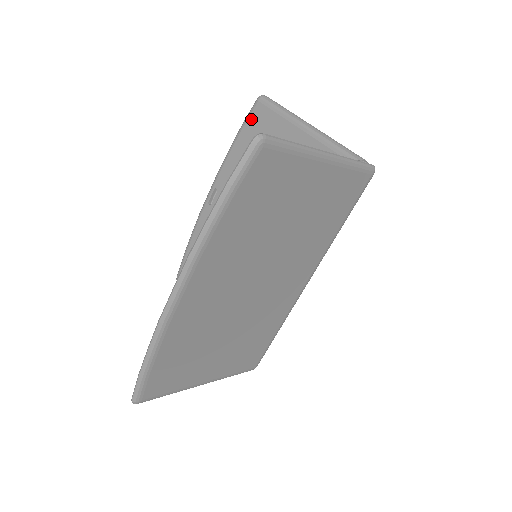
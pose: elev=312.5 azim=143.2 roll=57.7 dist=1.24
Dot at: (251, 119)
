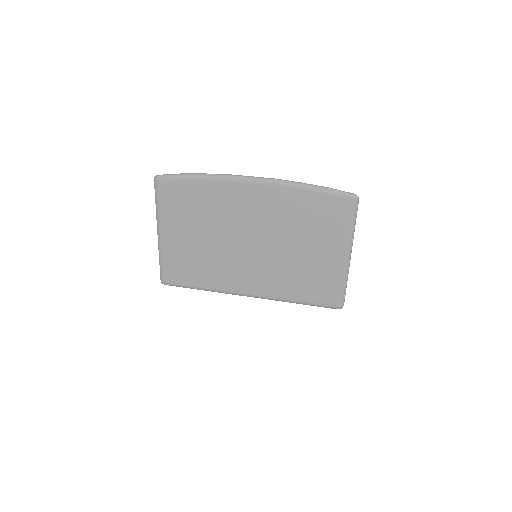
Dot at: occluded
